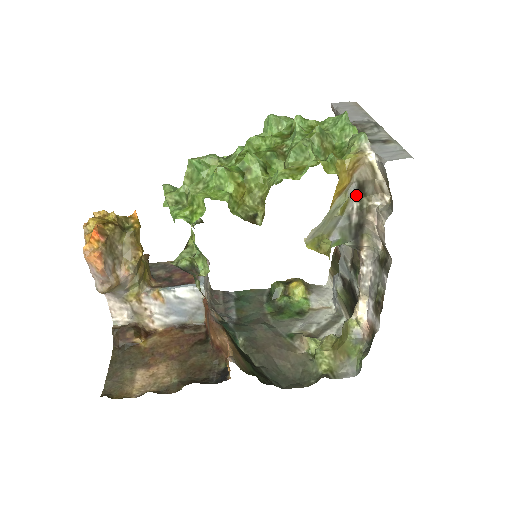
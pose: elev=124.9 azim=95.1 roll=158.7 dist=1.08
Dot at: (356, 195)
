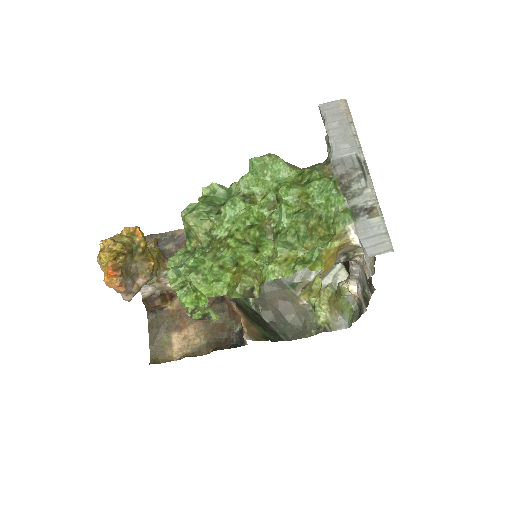
Dot at: (342, 254)
